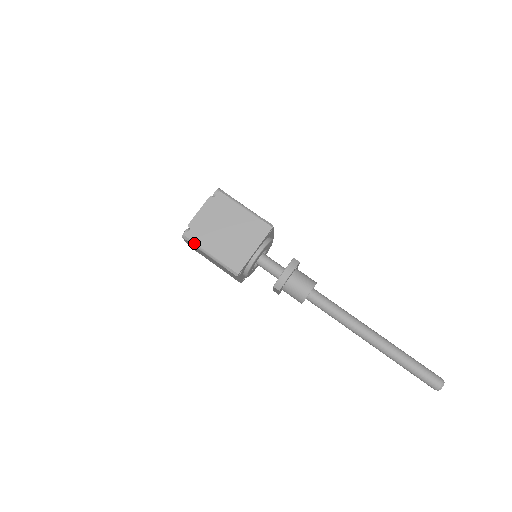
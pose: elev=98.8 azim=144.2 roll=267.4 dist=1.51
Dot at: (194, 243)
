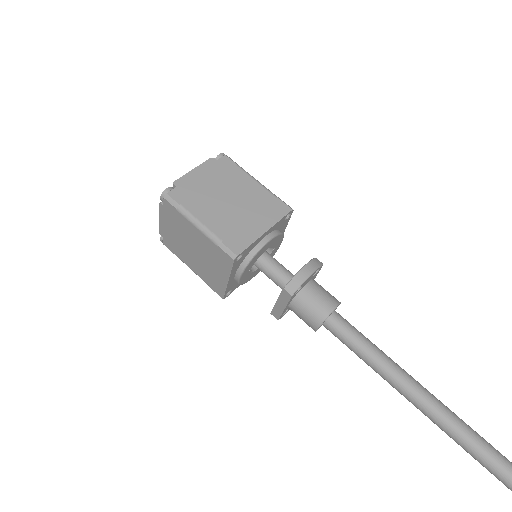
Dot at: (178, 205)
